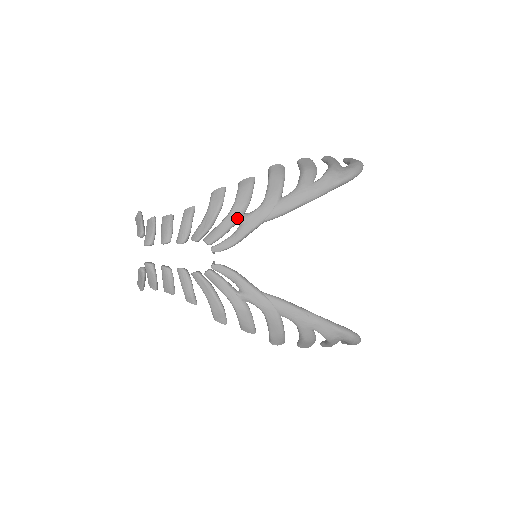
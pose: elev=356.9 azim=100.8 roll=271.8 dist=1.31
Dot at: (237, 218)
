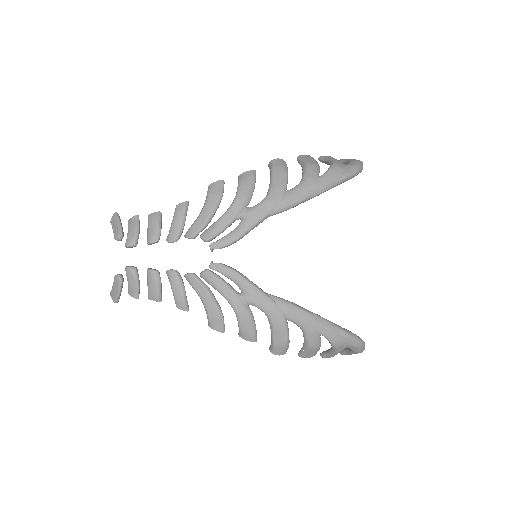
Dot at: (239, 212)
